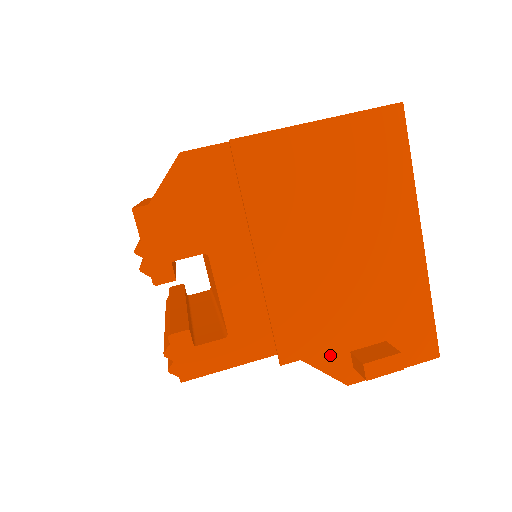
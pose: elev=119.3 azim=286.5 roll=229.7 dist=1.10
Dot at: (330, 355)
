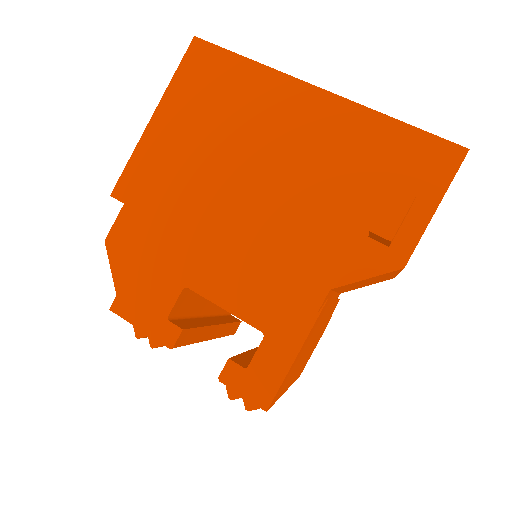
Dot at: (353, 259)
